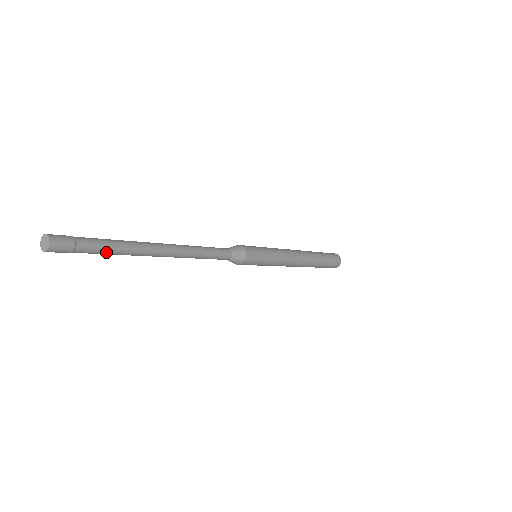
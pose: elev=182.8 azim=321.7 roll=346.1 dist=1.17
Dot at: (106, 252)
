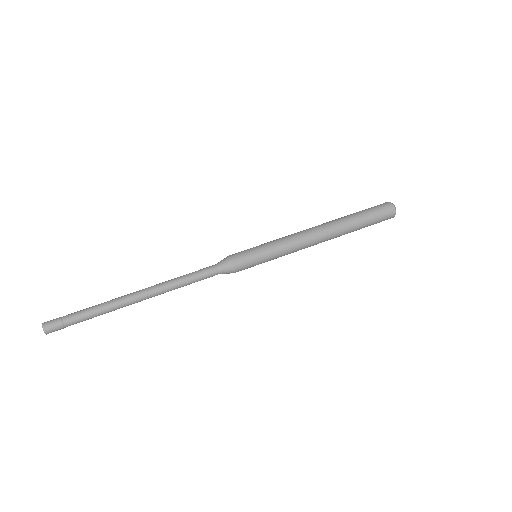
Dot at: (91, 318)
